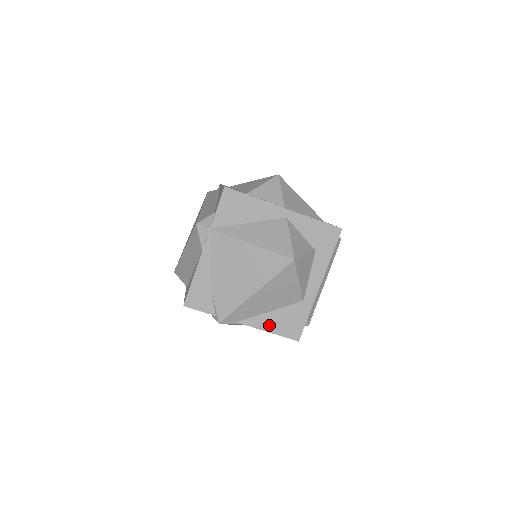
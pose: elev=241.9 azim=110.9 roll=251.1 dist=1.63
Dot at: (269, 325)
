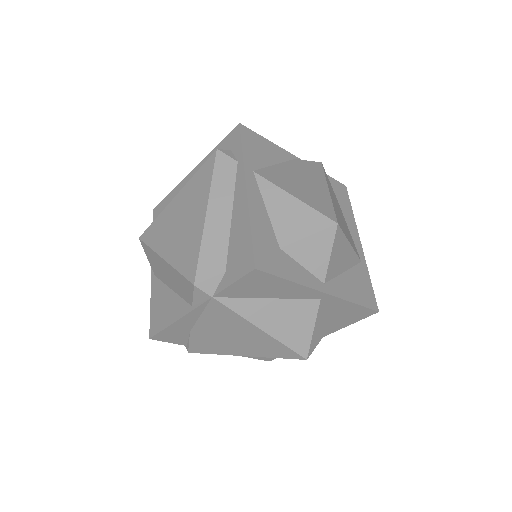
Dot at: occluded
